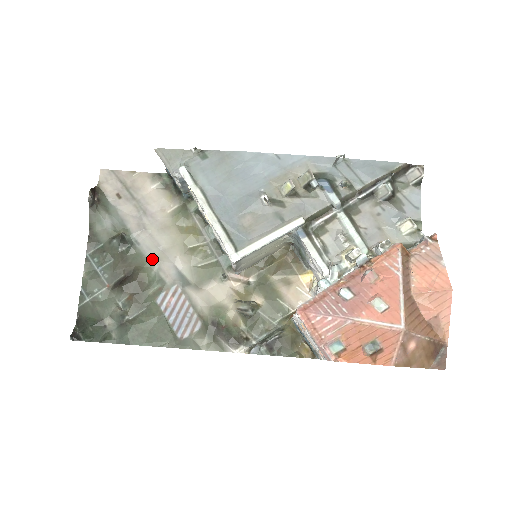
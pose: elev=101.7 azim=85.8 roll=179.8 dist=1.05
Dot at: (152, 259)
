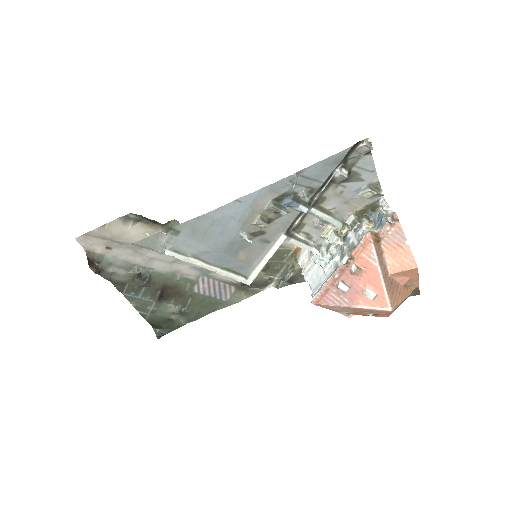
Dot at: (171, 273)
